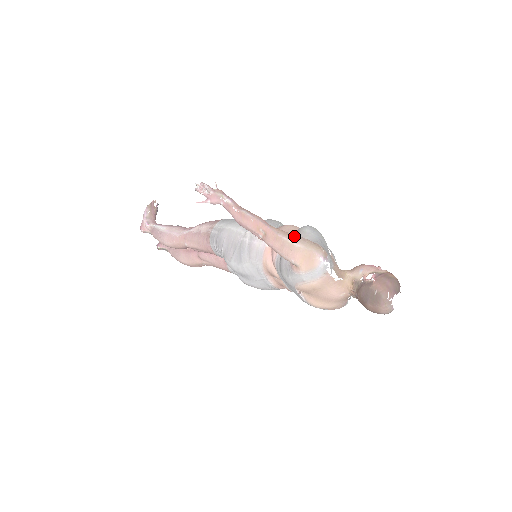
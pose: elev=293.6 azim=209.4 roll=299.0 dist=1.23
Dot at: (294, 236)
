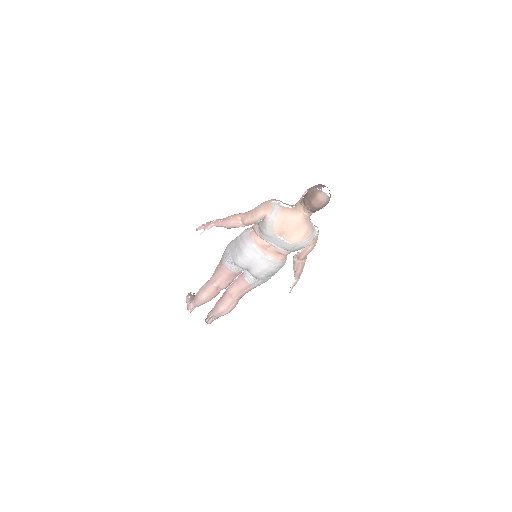
Dot at: occluded
